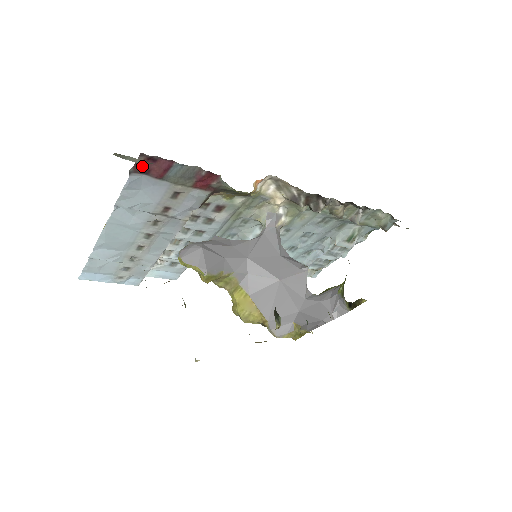
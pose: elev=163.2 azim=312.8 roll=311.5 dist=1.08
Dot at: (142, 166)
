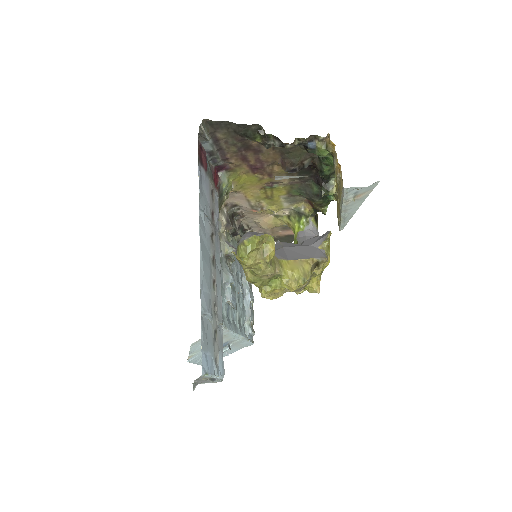
Dot at: (200, 155)
